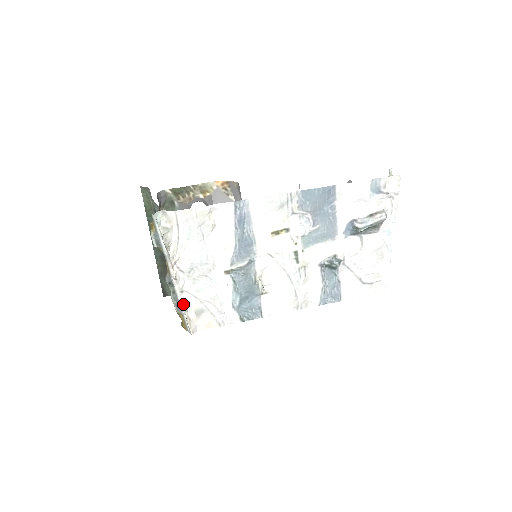
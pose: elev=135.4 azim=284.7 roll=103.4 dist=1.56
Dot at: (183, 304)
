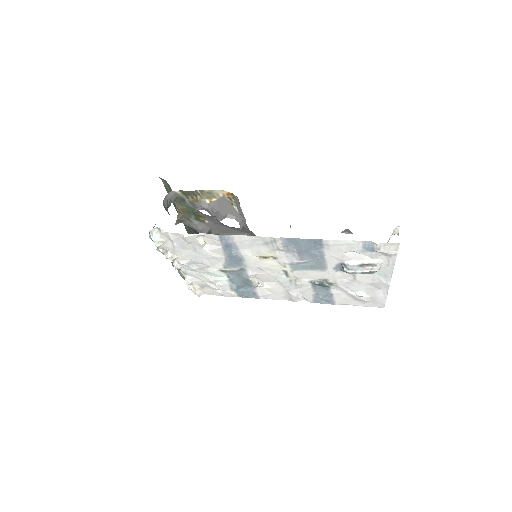
Dot at: (187, 281)
